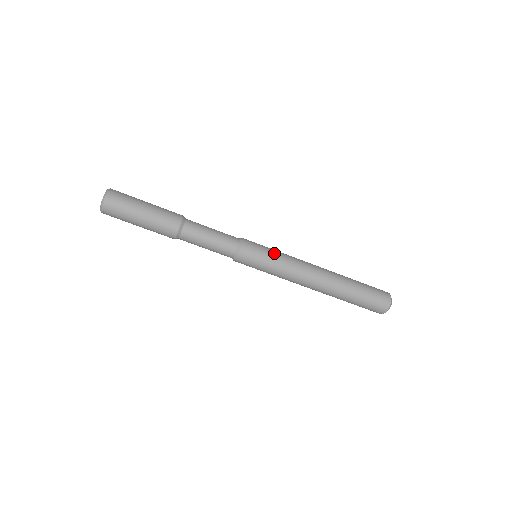
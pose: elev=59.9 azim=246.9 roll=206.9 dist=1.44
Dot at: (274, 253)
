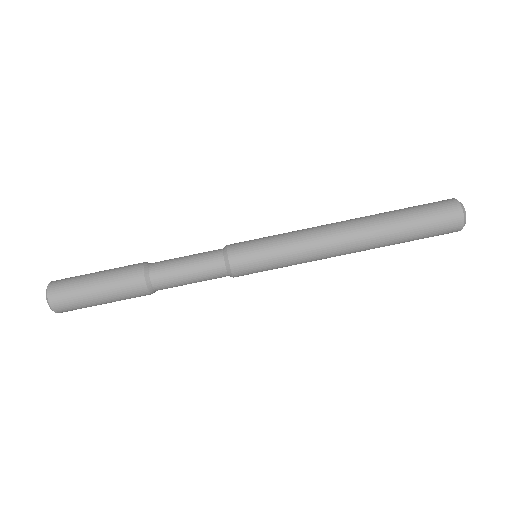
Dot at: (272, 236)
